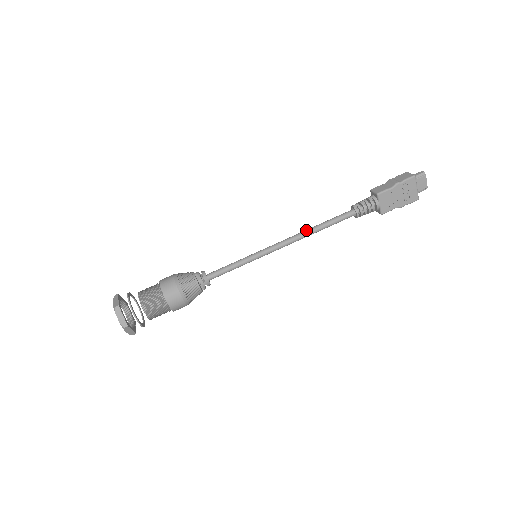
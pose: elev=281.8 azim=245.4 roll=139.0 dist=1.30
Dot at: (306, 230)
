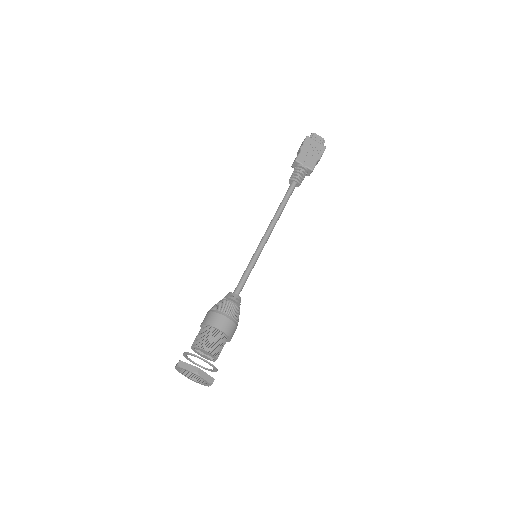
Dot at: (274, 215)
